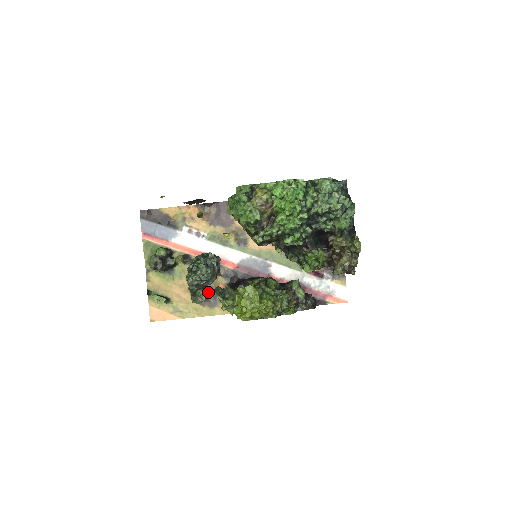
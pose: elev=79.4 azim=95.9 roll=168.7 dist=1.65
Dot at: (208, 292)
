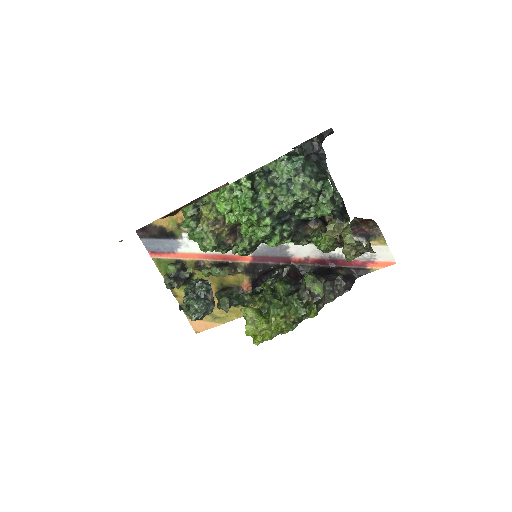
Dot at: occluded
